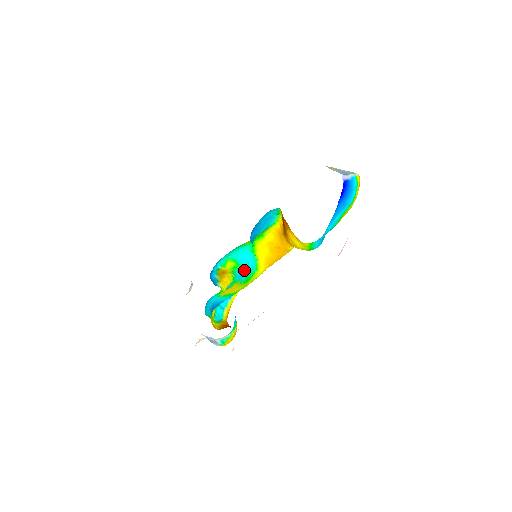
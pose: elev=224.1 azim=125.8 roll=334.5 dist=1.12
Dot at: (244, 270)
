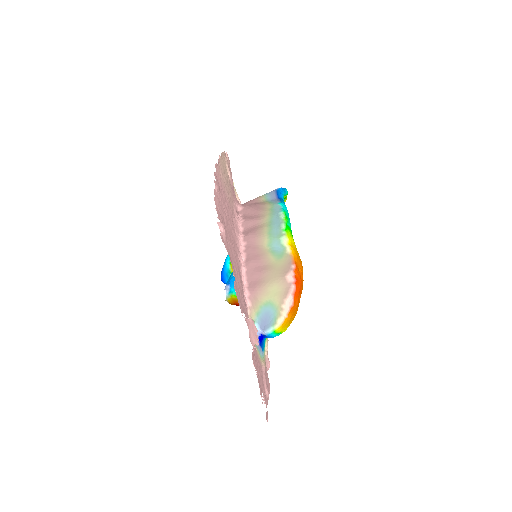
Dot at: occluded
